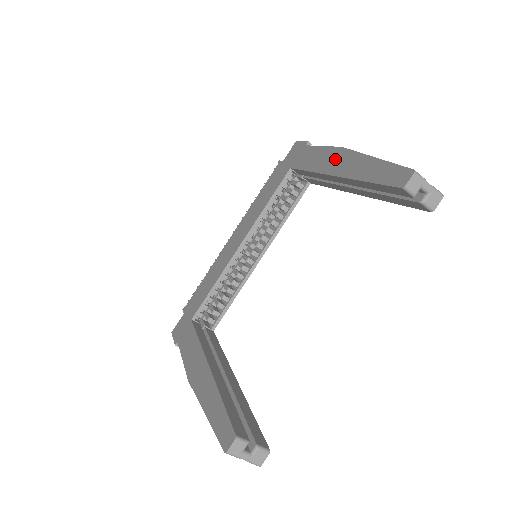
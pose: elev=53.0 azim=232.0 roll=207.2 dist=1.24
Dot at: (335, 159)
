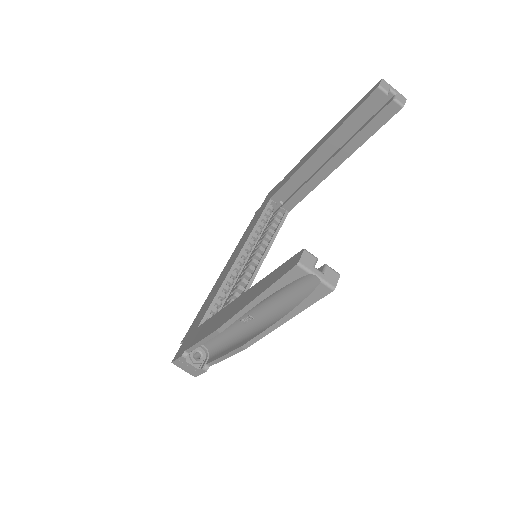
Dot at: (312, 151)
